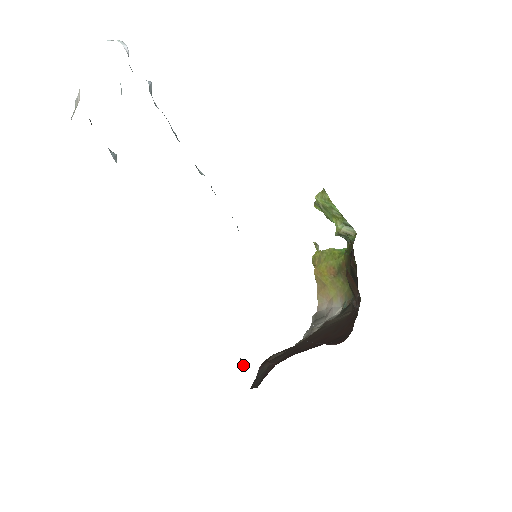
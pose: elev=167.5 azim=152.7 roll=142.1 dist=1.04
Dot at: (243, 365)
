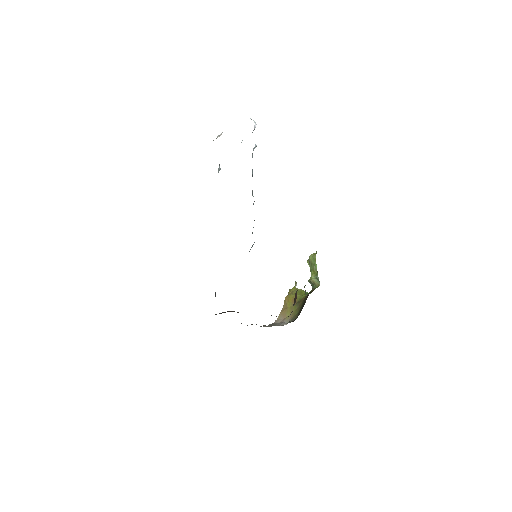
Dot at: (215, 296)
